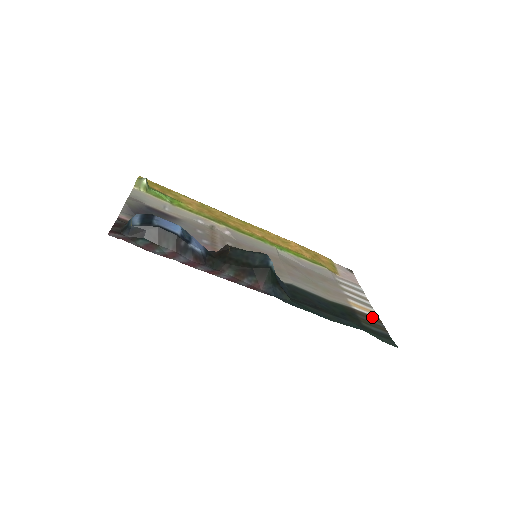
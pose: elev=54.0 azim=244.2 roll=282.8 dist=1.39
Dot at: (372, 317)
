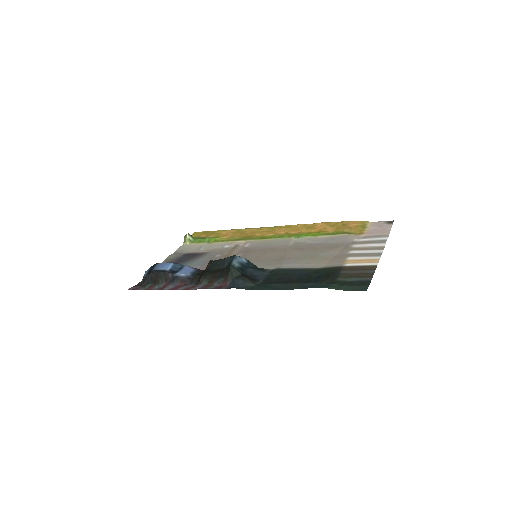
Dot at: (365, 267)
